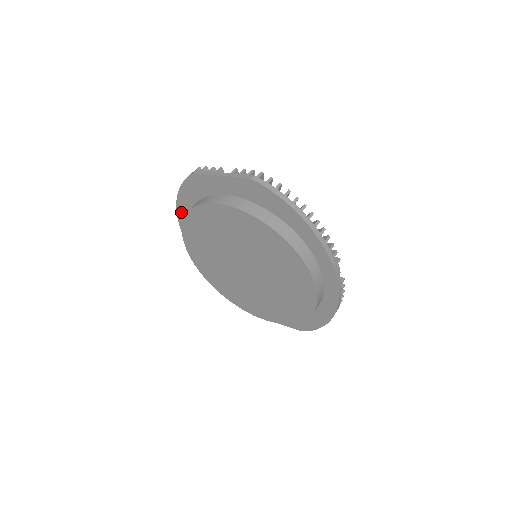
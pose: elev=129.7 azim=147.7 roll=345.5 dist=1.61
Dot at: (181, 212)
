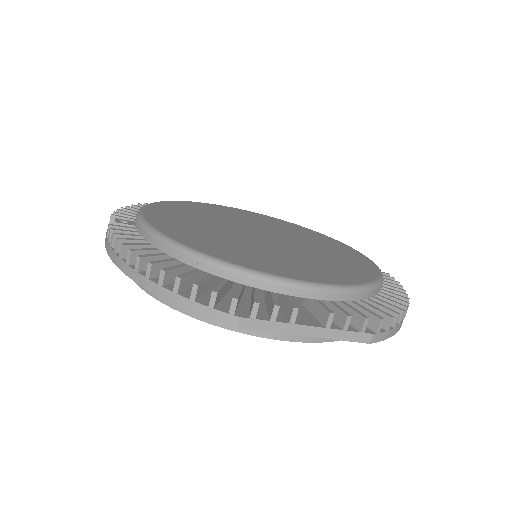
Dot at: occluded
